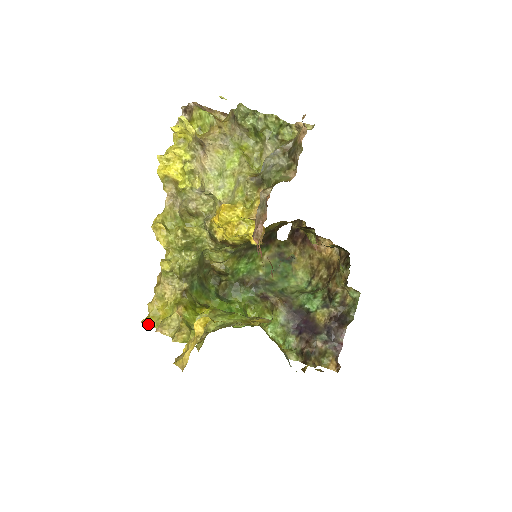
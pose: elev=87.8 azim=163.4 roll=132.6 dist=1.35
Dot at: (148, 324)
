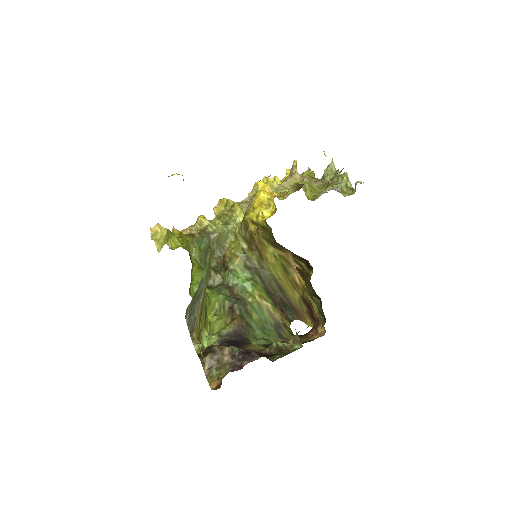
Dot at: (152, 237)
